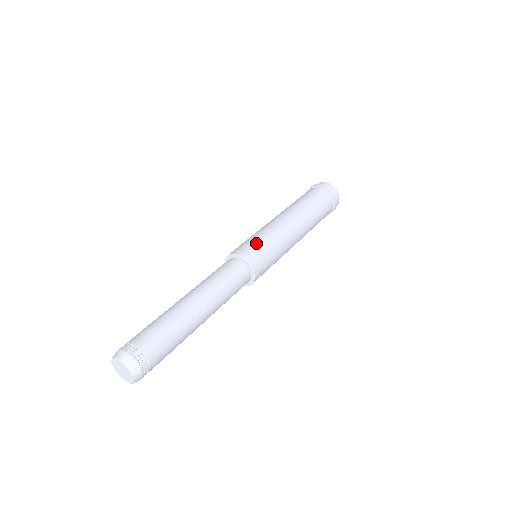
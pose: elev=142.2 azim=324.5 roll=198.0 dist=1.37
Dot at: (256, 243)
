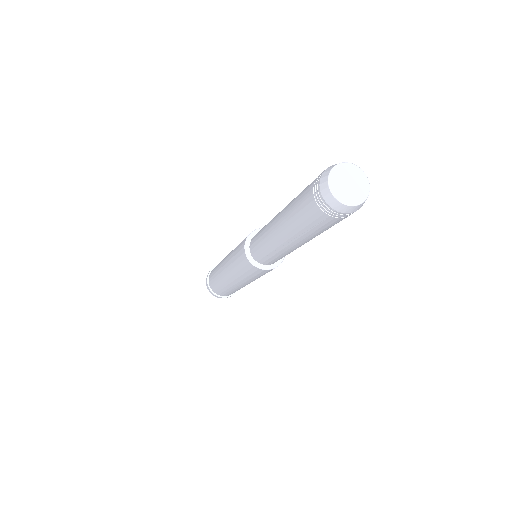
Dot at: occluded
